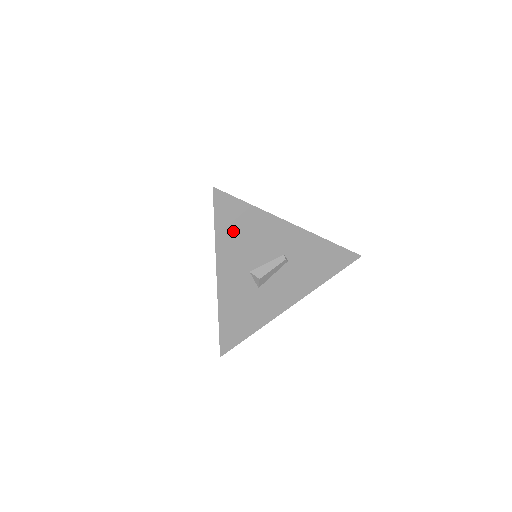
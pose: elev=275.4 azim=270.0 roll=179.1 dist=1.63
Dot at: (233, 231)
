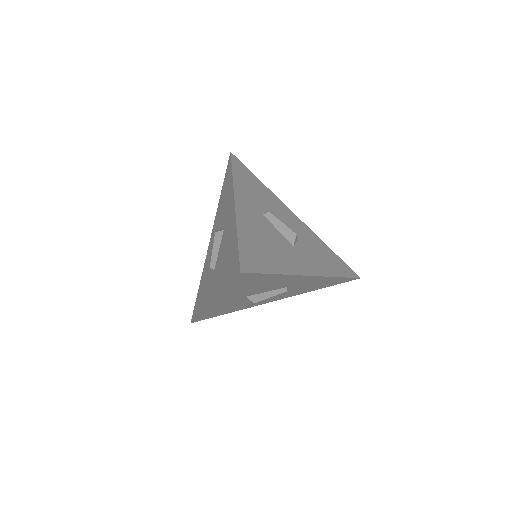
Dot at: (245, 285)
